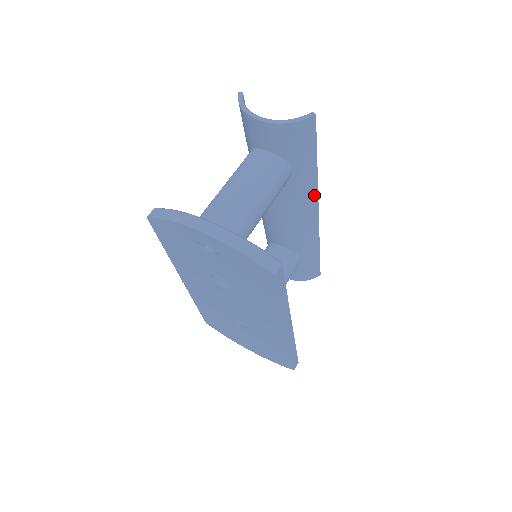
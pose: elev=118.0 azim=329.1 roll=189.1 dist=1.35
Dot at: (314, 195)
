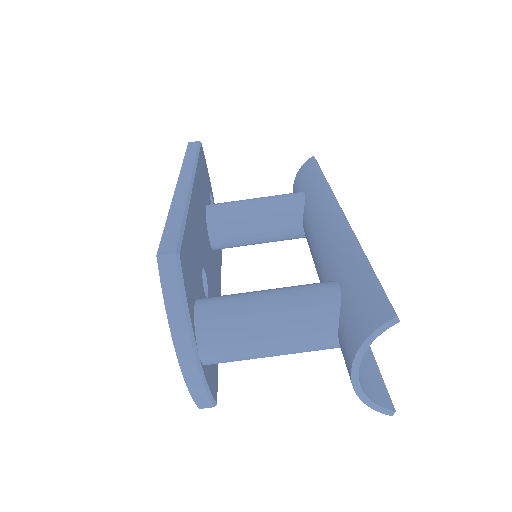
Dot at: occluded
